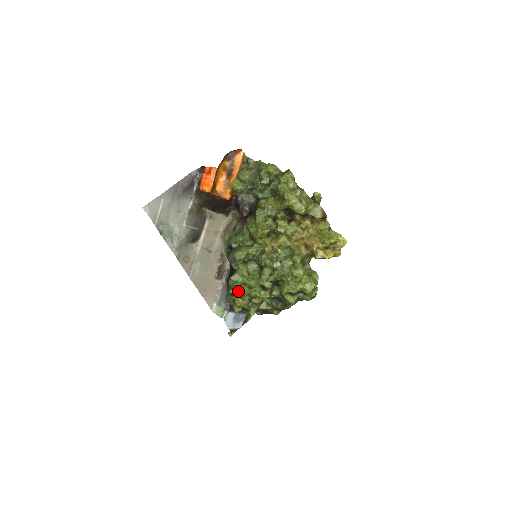
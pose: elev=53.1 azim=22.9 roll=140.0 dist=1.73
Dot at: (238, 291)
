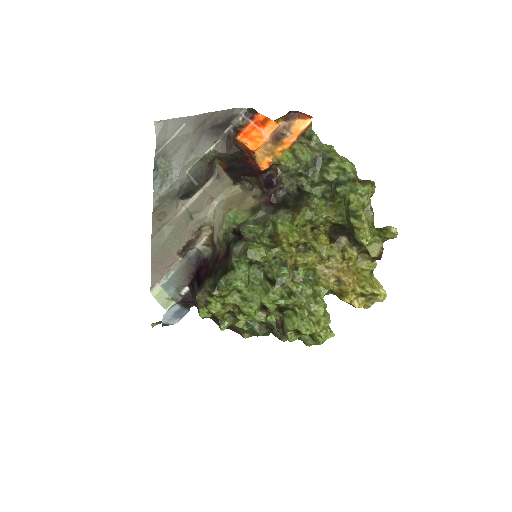
Dot at: (225, 296)
